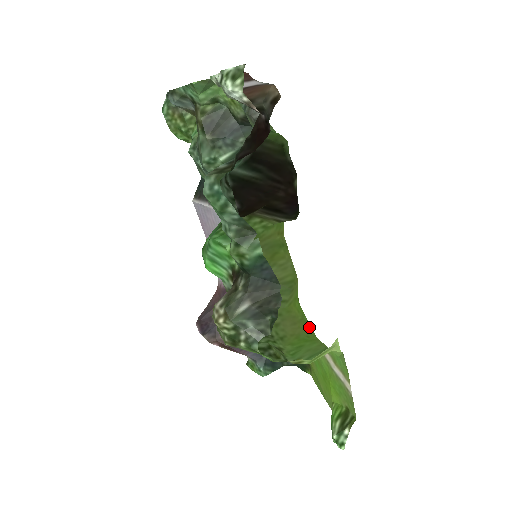
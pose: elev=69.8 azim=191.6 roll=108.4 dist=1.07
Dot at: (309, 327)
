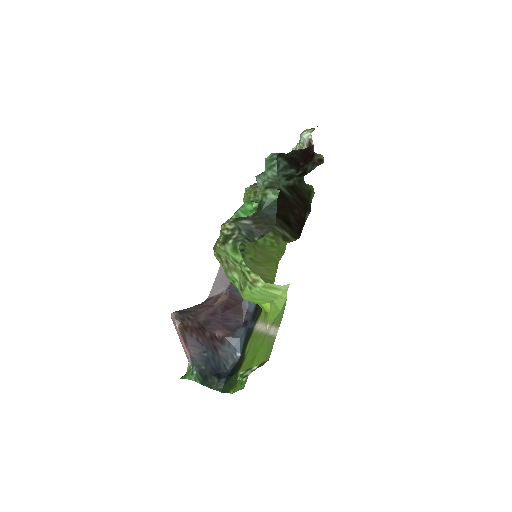
Dot at: occluded
